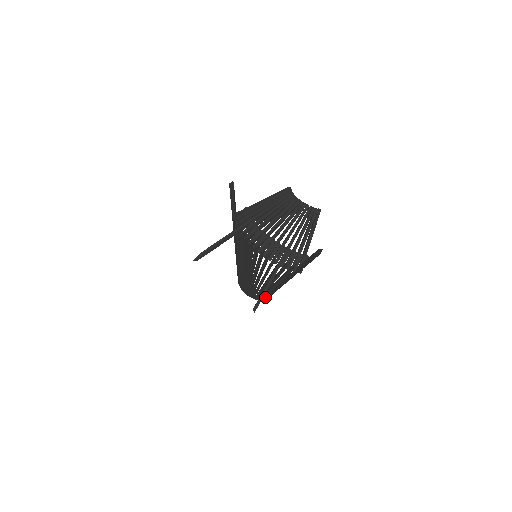
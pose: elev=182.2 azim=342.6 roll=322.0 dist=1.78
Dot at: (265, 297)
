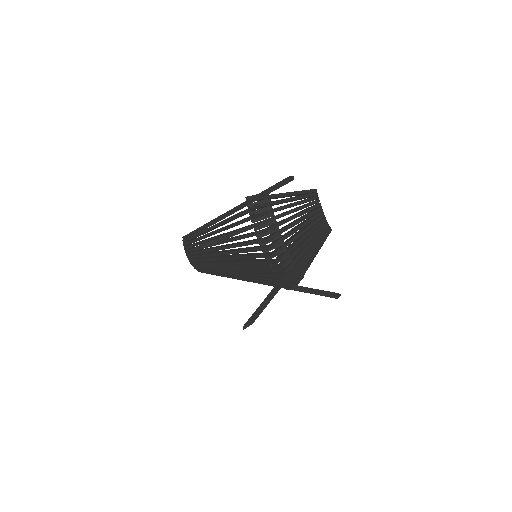
Dot at: occluded
